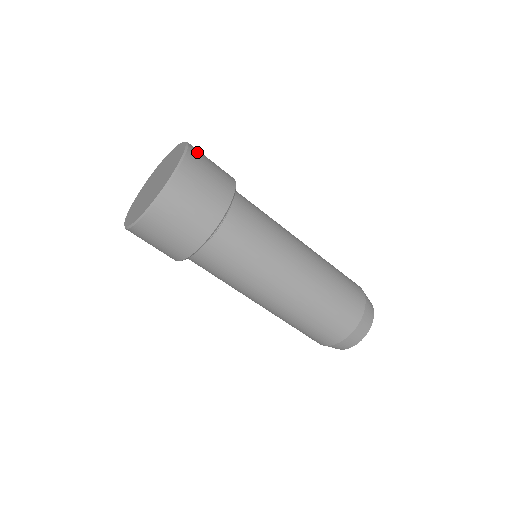
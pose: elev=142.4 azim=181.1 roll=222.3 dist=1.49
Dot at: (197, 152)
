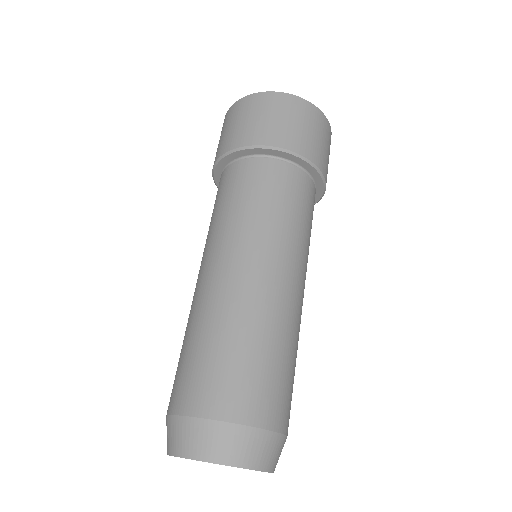
Dot at: occluded
